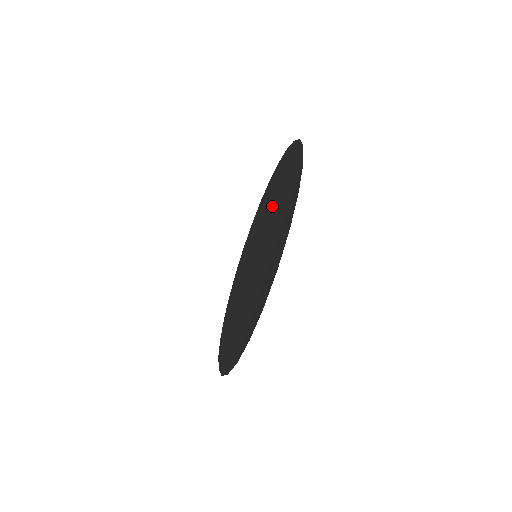
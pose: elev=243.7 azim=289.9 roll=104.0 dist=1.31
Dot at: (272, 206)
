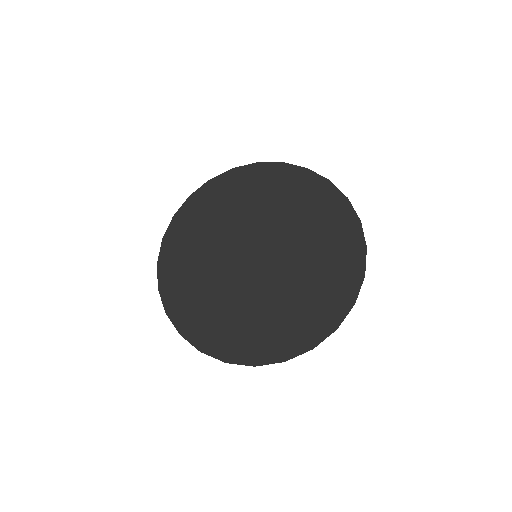
Dot at: (289, 223)
